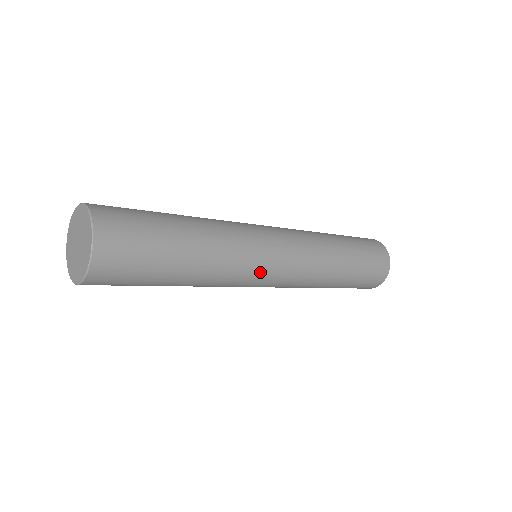
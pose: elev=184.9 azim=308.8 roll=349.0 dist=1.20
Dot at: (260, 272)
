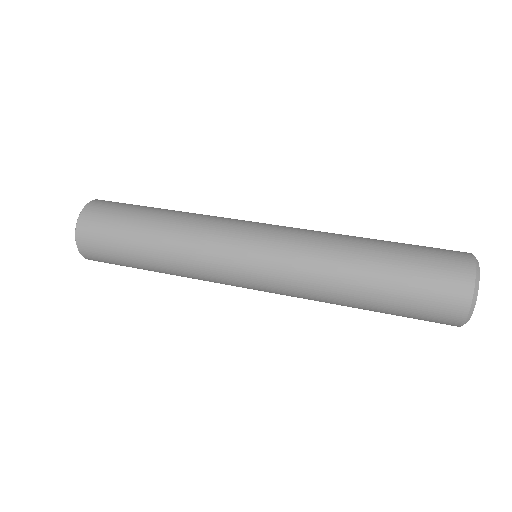
Dot at: (230, 280)
